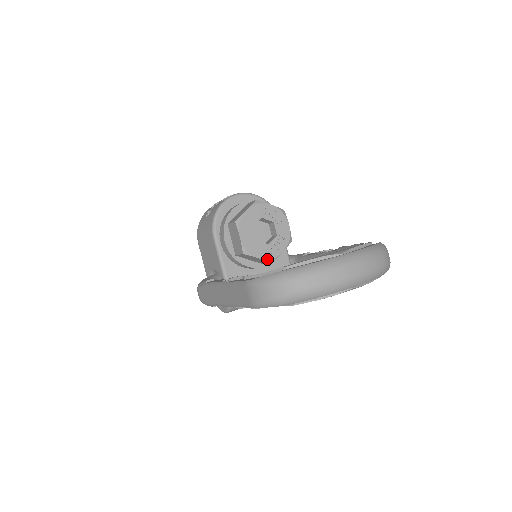
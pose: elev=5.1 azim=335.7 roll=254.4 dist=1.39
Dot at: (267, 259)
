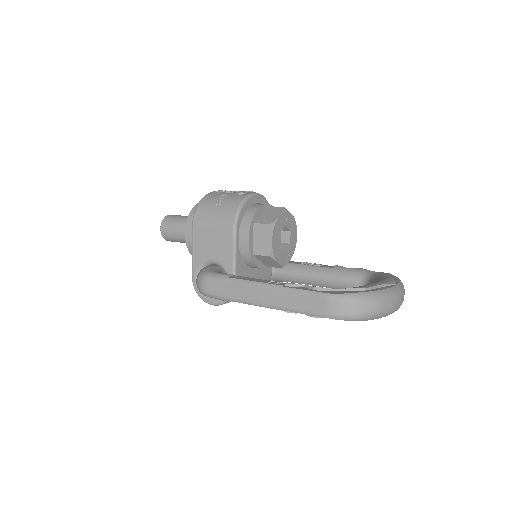
Dot at: (282, 264)
